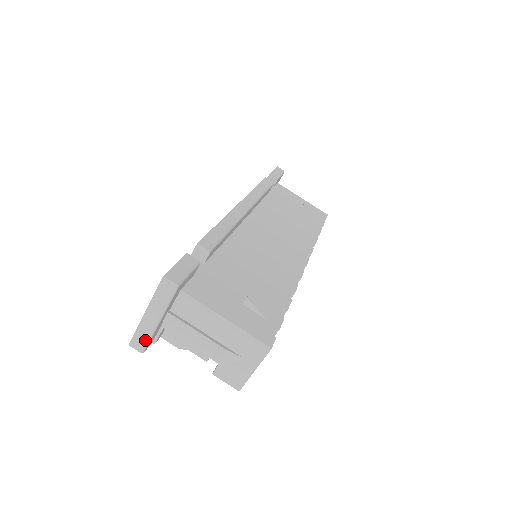
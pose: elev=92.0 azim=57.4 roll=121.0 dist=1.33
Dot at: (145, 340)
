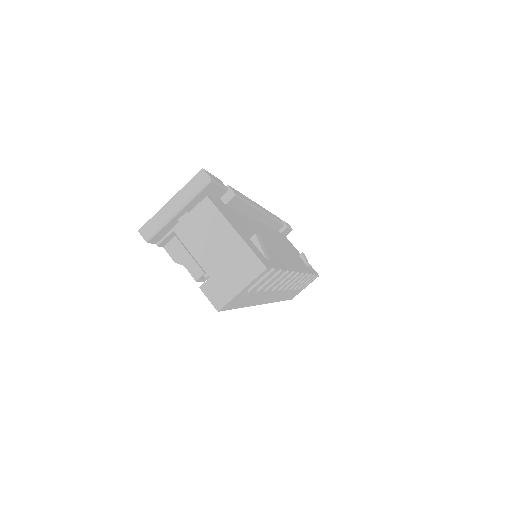
Dot at: (156, 228)
